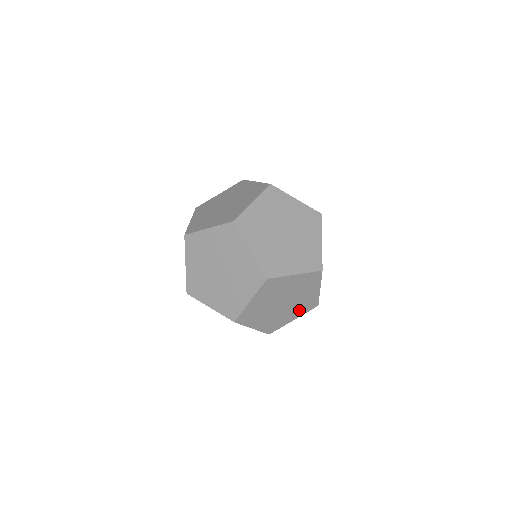
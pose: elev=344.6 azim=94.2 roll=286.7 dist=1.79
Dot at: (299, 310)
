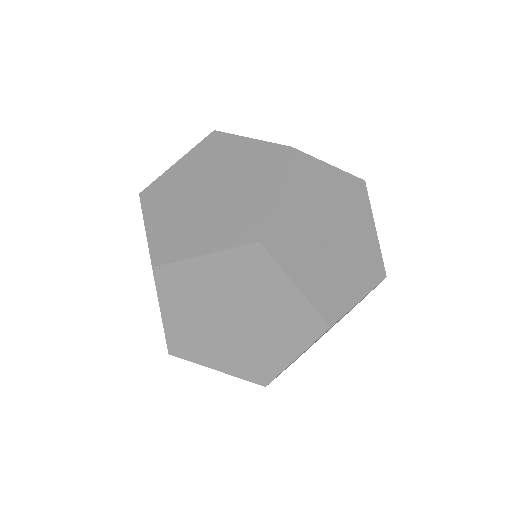
Dot at: occluded
